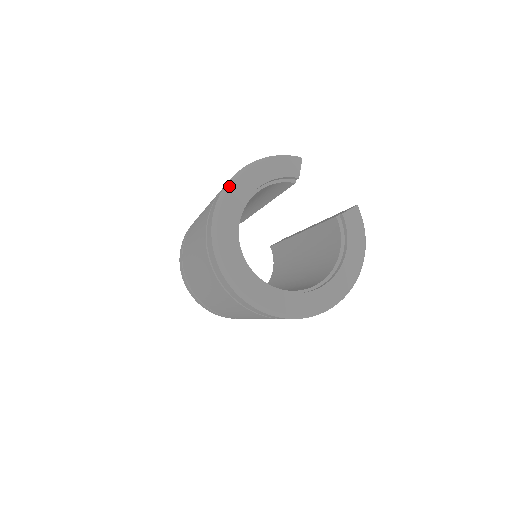
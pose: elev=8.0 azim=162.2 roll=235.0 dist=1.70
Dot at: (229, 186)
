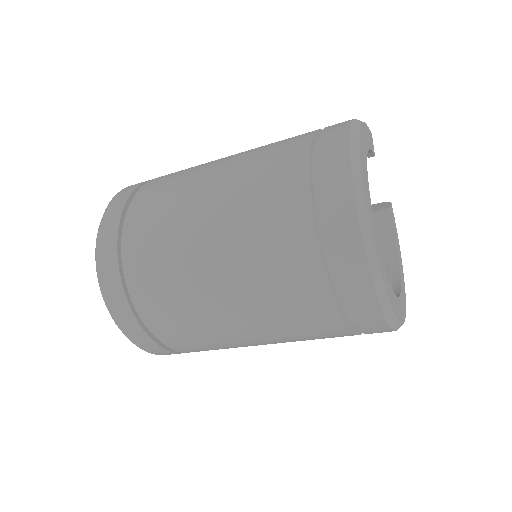
Dot at: (358, 141)
